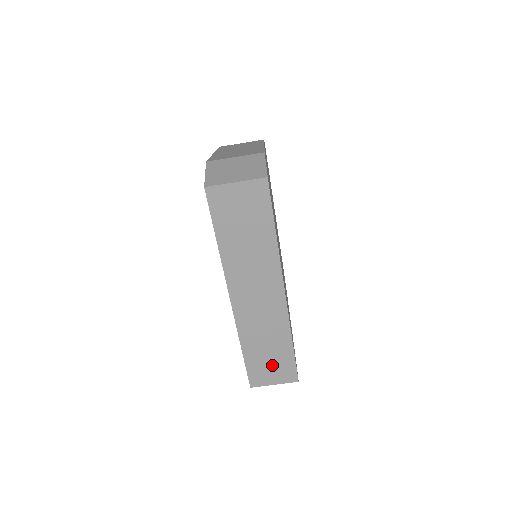
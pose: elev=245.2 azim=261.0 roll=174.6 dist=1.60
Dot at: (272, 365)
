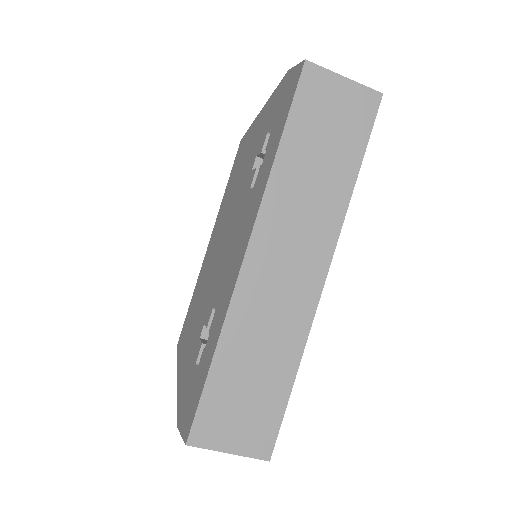
Dot at: (245, 407)
